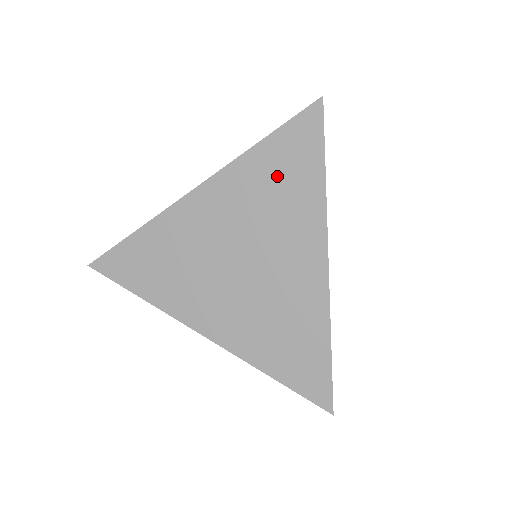
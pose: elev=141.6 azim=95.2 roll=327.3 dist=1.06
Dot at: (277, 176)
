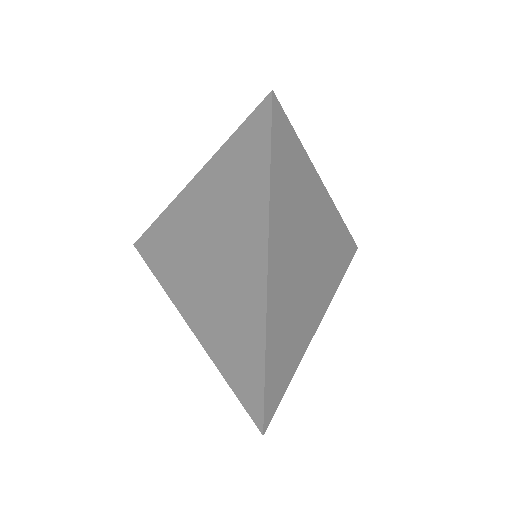
Dot at: (236, 176)
